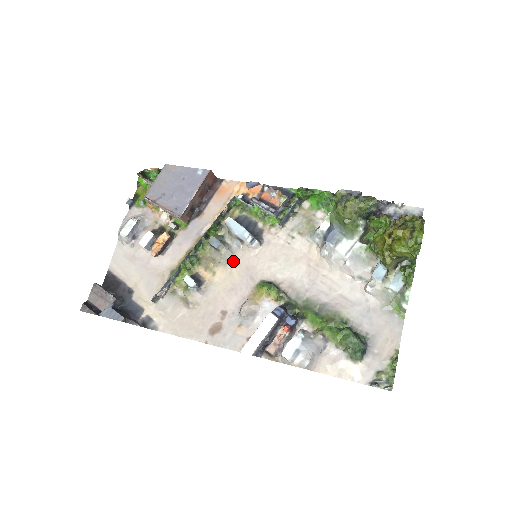
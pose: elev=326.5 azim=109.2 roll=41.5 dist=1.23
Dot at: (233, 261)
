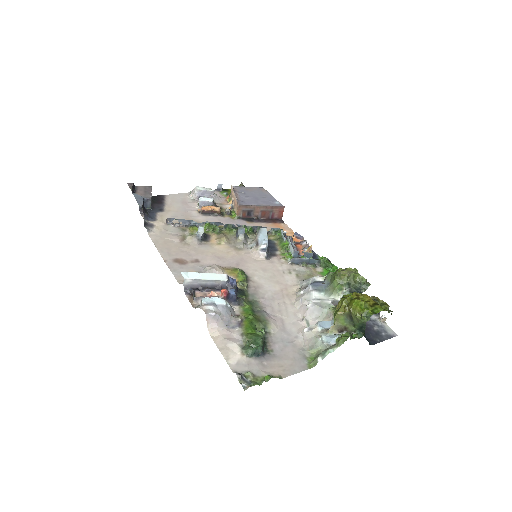
Dot at: (238, 250)
